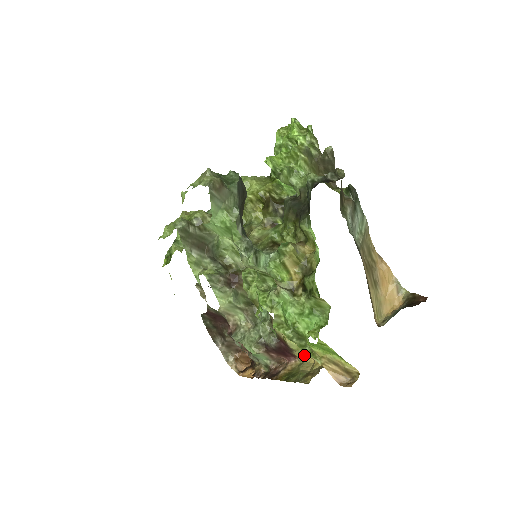
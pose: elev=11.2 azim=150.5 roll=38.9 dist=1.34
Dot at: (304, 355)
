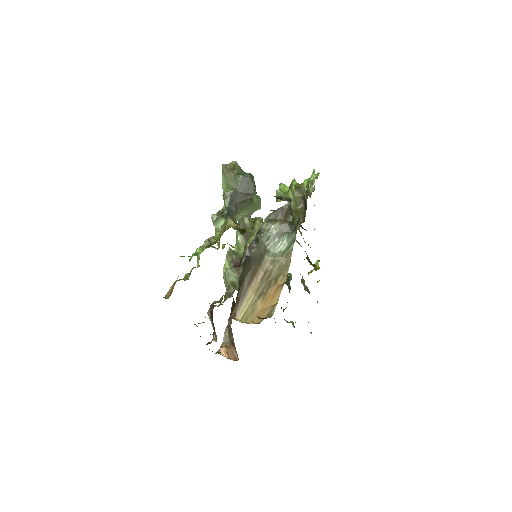
Dot at: occluded
